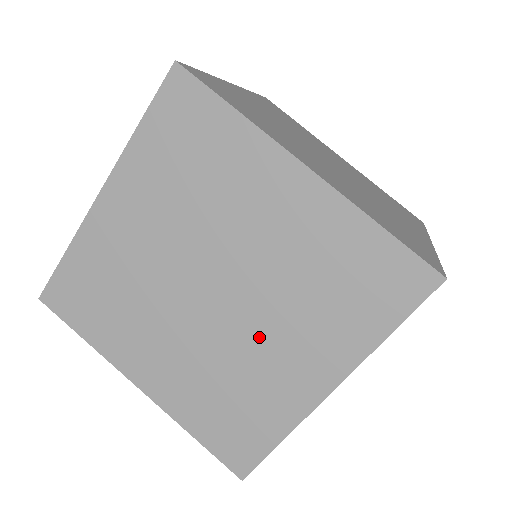
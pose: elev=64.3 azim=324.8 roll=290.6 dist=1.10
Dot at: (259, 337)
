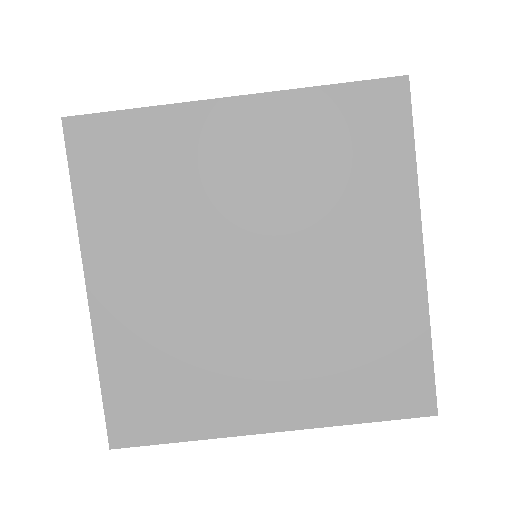
Dot at: (256, 341)
